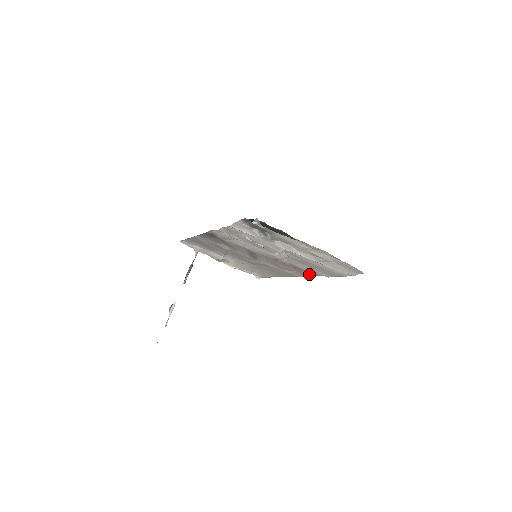
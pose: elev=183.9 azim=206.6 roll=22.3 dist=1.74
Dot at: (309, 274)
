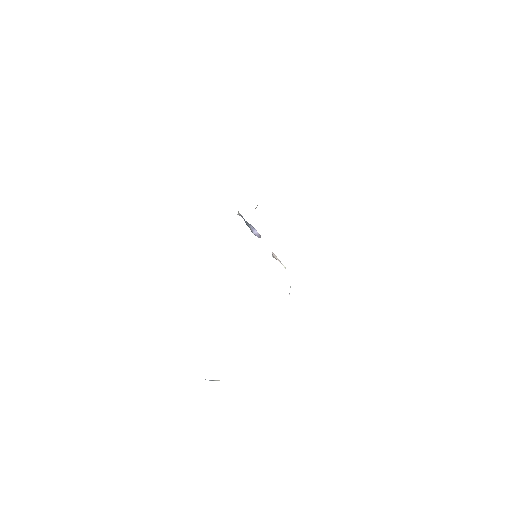
Dot at: occluded
